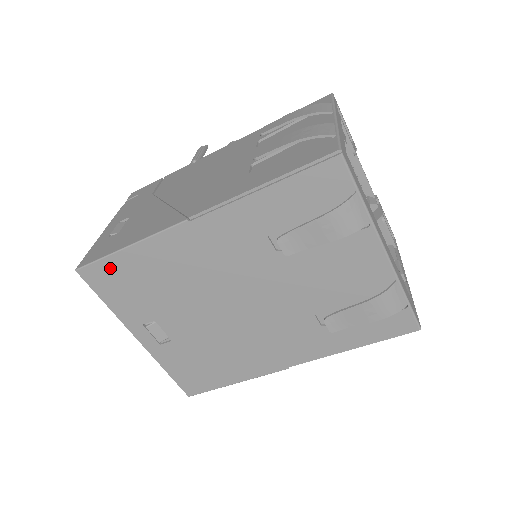
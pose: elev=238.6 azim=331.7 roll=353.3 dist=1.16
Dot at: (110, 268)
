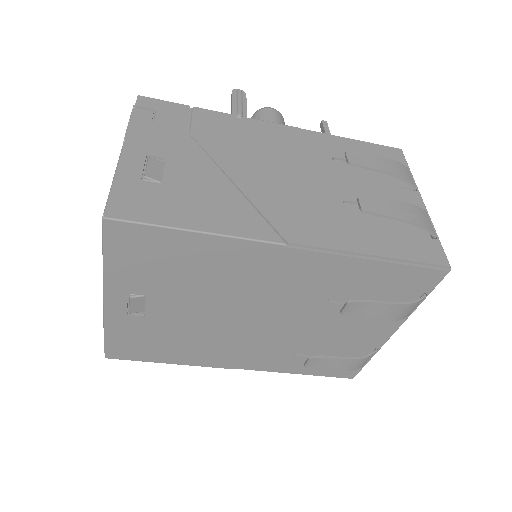
Dot at: (153, 237)
